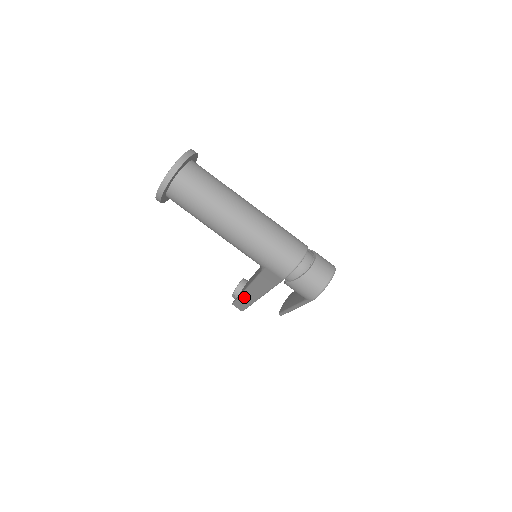
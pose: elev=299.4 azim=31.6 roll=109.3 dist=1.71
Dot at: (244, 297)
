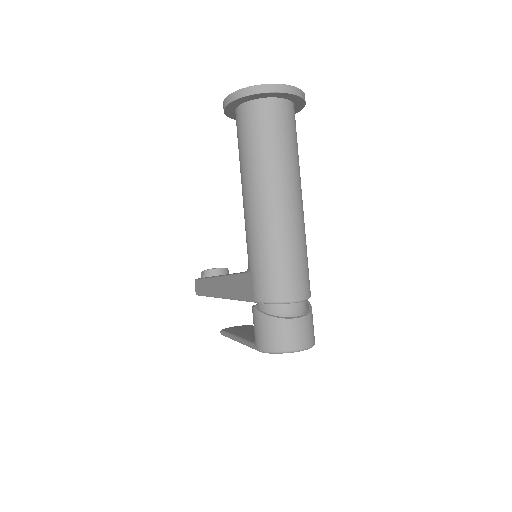
Dot at: (209, 283)
